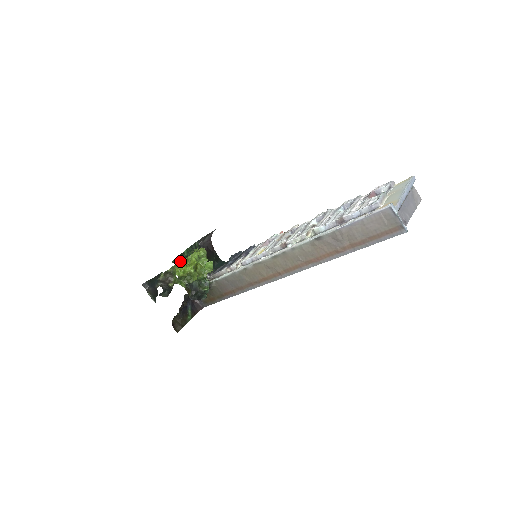
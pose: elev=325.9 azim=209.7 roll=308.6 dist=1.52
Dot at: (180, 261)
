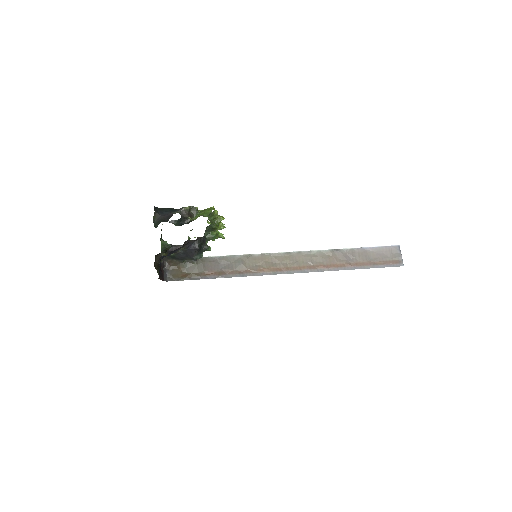
Dot at: occluded
